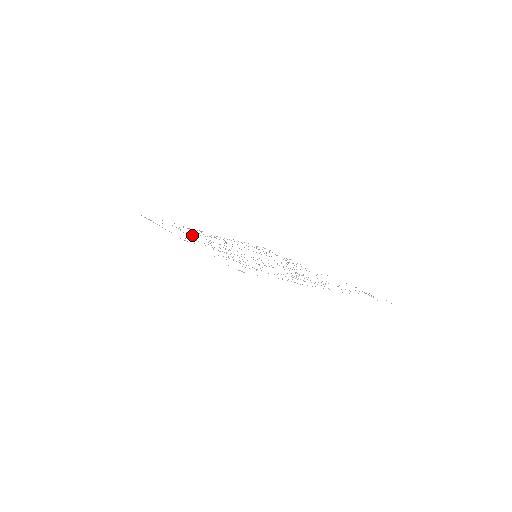
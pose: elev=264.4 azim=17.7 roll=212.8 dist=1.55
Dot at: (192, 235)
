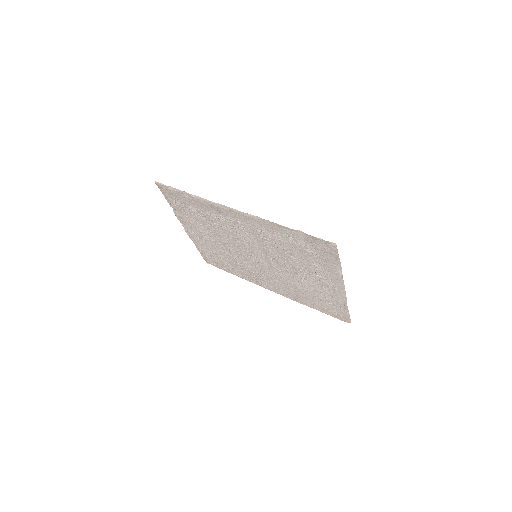
Dot at: (213, 217)
